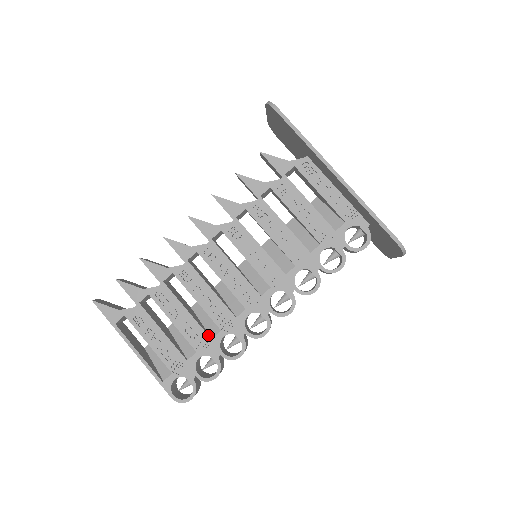
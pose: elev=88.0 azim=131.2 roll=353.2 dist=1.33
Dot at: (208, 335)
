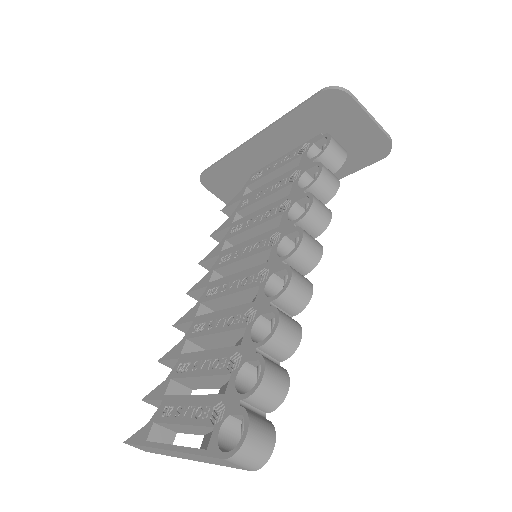
Dot at: (235, 346)
